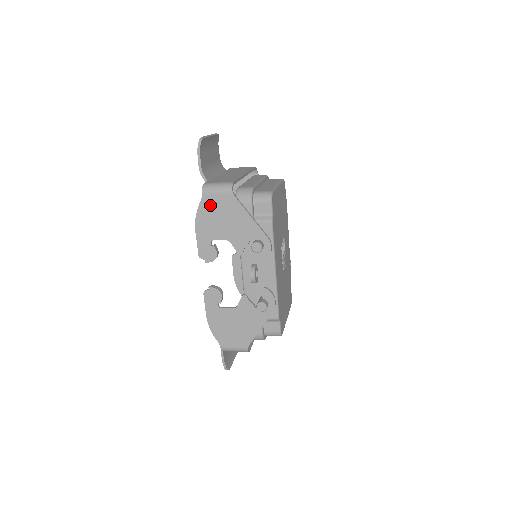
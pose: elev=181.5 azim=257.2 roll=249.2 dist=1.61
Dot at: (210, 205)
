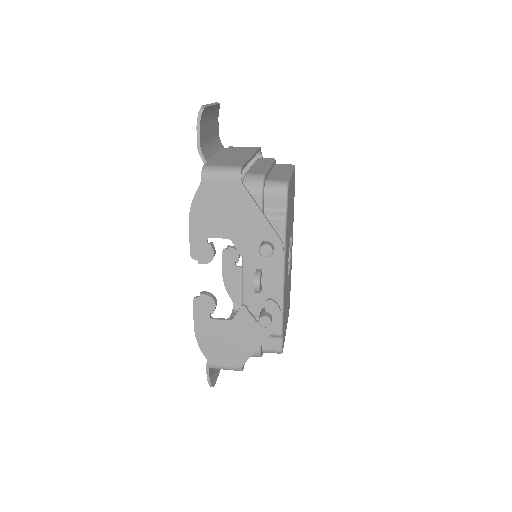
Dot at: (210, 194)
